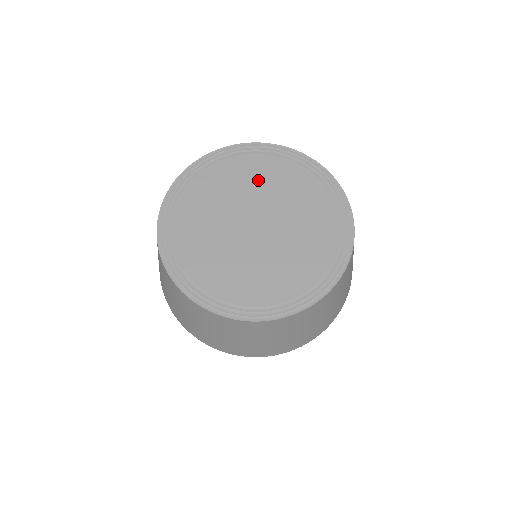
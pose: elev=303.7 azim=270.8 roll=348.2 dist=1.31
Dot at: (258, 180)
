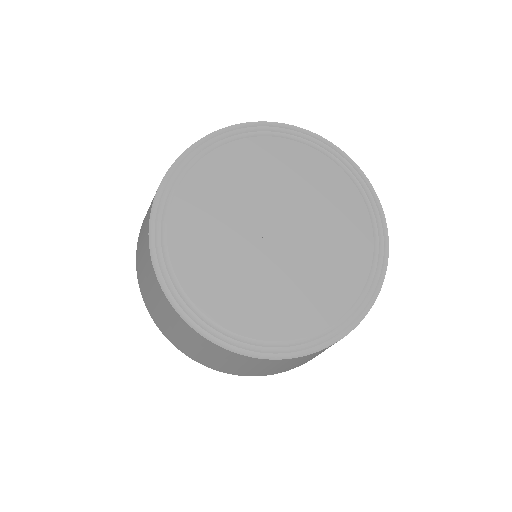
Dot at: (309, 187)
